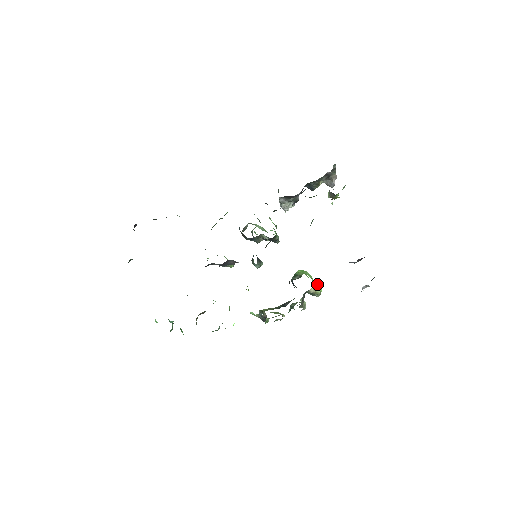
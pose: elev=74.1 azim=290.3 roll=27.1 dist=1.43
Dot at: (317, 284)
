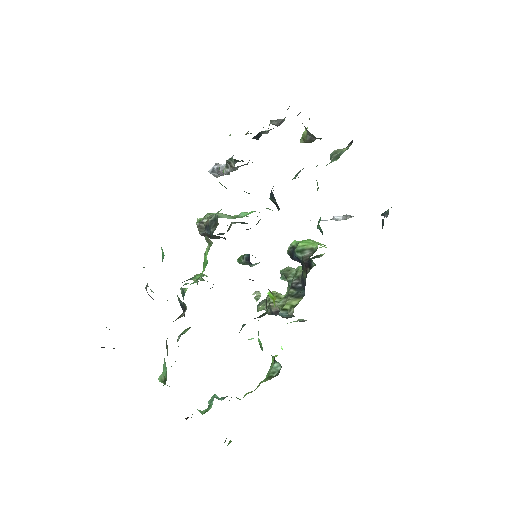
Dot at: (323, 246)
